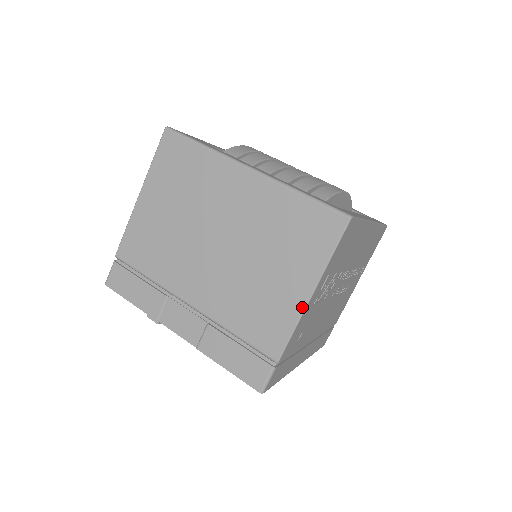
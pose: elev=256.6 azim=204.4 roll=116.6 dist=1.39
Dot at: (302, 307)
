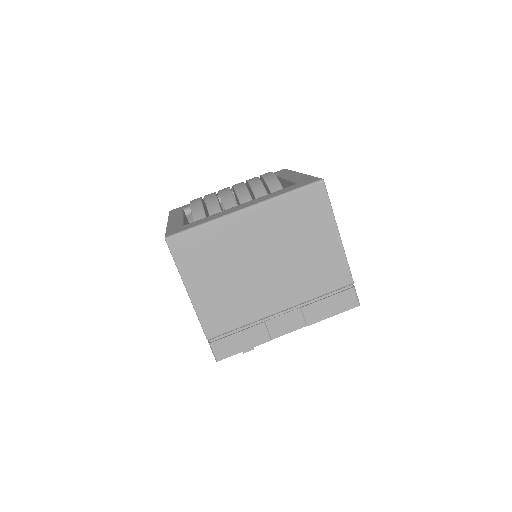
Dot at: (341, 245)
